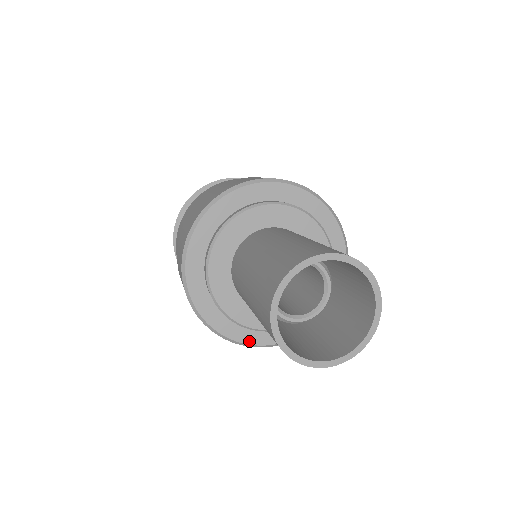
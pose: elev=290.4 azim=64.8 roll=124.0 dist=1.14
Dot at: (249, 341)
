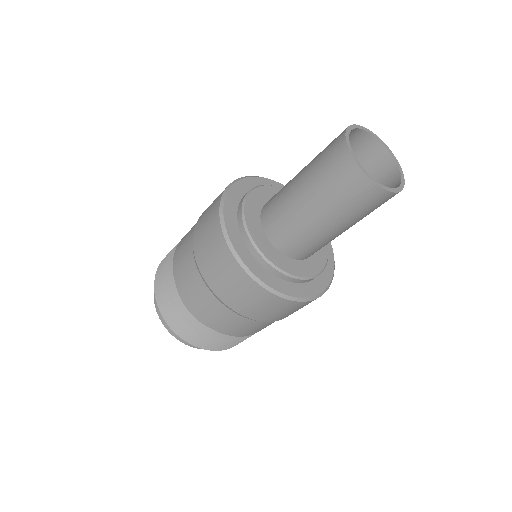
Dot at: (281, 290)
